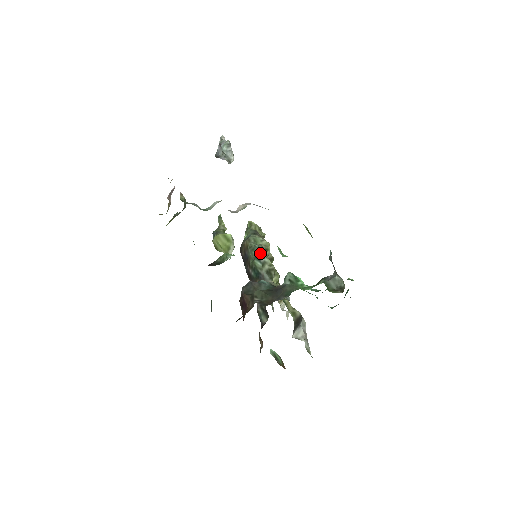
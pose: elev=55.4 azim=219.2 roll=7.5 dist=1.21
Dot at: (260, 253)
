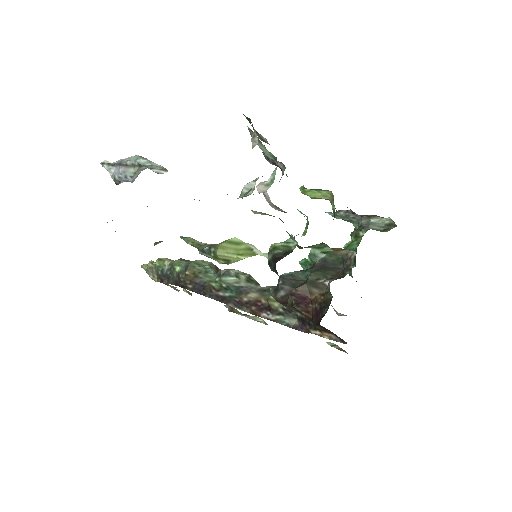
Dot at: (217, 271)
